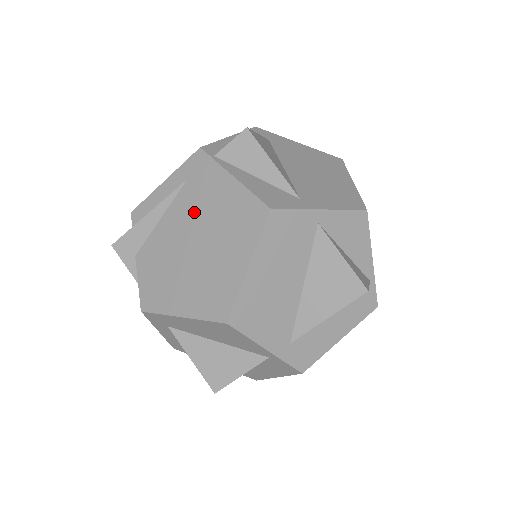
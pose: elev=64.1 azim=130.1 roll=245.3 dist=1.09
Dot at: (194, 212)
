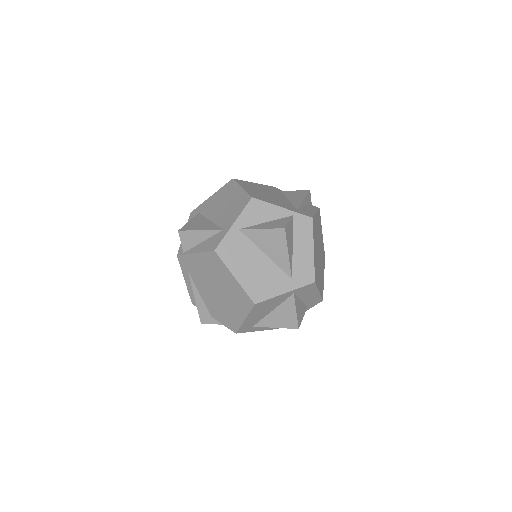
Dot at: (203, 280)
